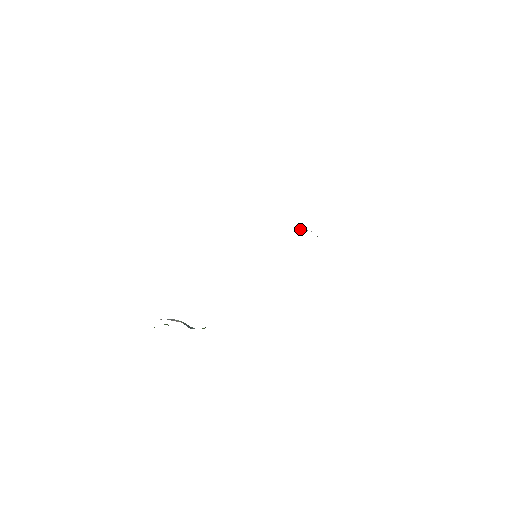
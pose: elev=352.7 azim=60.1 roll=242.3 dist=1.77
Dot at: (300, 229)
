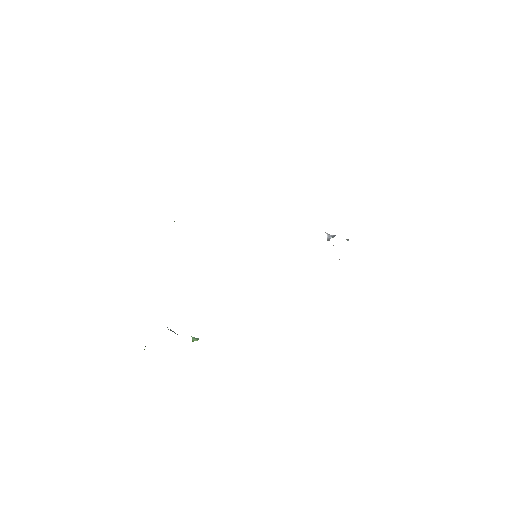
Dot at: (327, 238)
